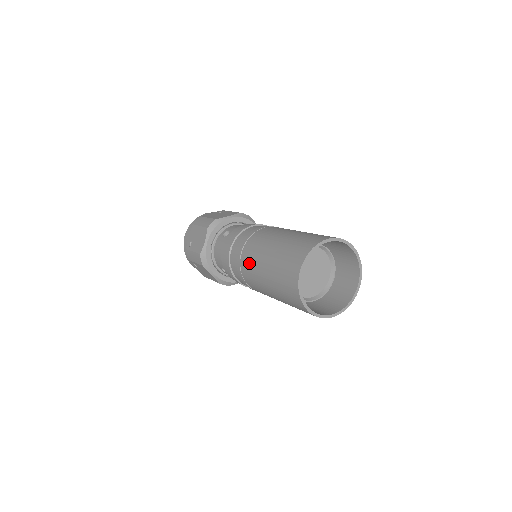
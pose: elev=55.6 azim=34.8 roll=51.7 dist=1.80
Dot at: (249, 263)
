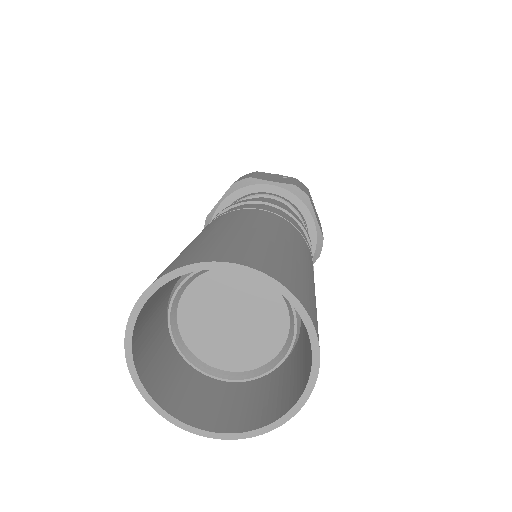
Dot at: occluded
